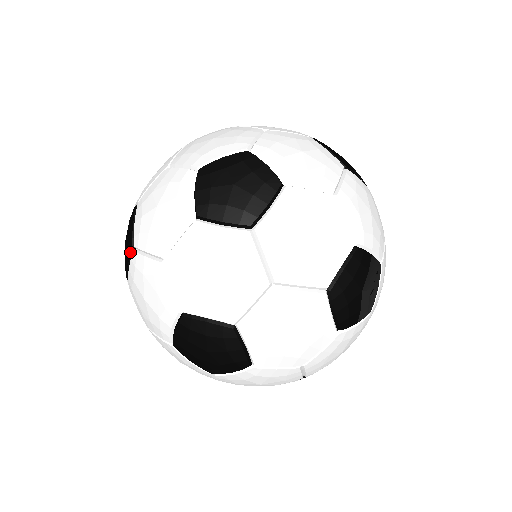
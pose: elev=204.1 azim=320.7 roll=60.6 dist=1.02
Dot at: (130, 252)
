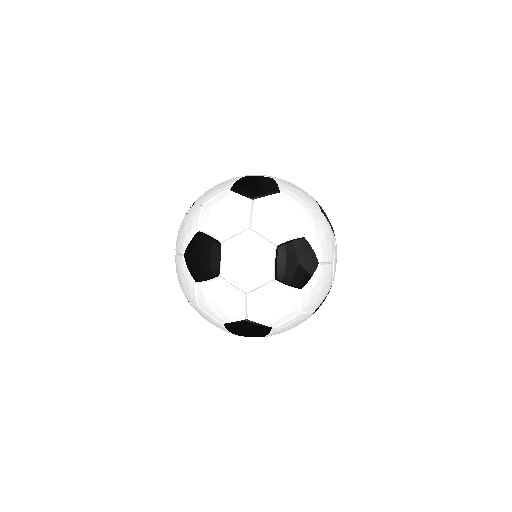
Dot at: occluded
